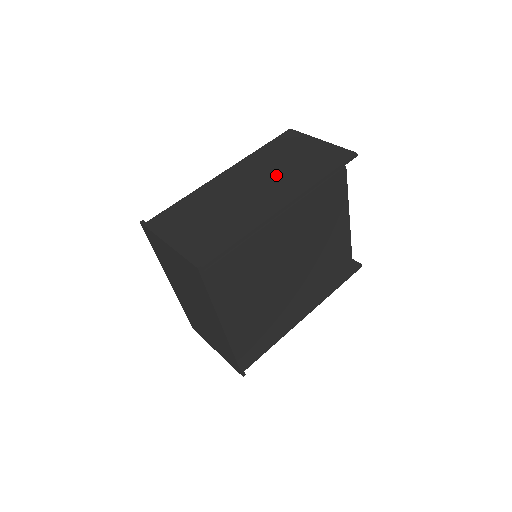
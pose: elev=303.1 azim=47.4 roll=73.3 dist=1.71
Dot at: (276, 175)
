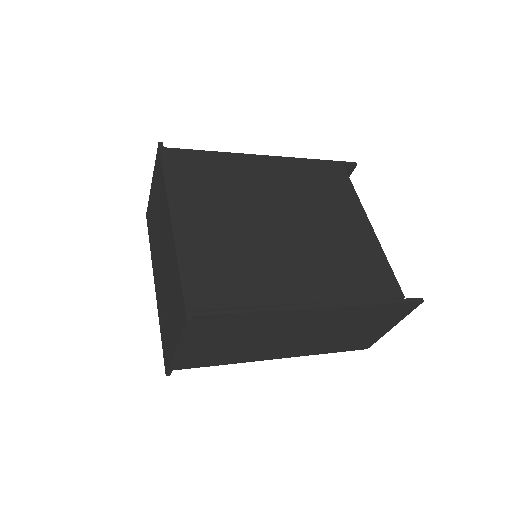
Dot at: occluded
